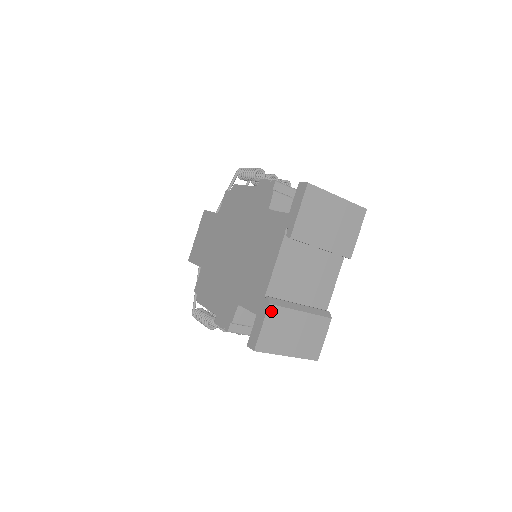
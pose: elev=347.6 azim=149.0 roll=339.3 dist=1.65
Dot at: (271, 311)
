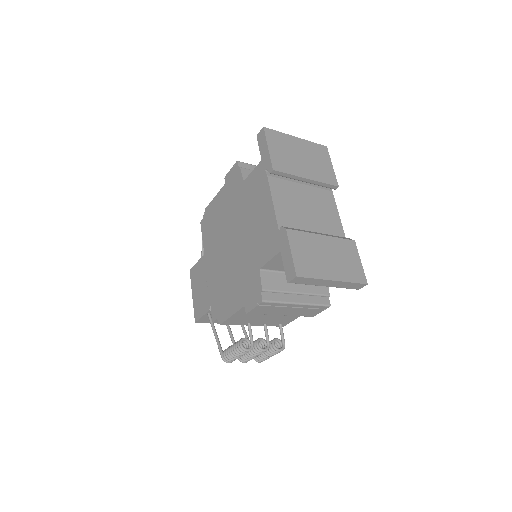
Dot at: (292, 236)
